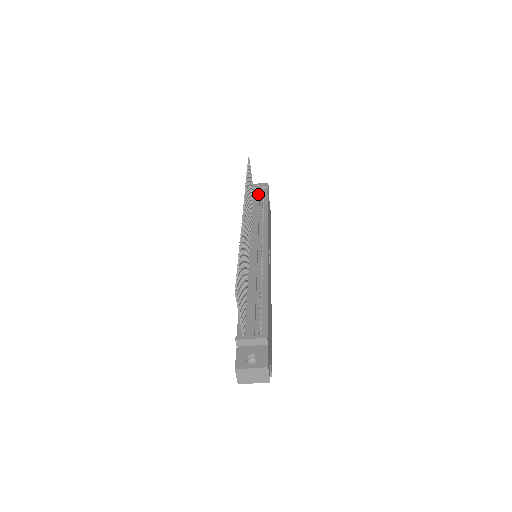
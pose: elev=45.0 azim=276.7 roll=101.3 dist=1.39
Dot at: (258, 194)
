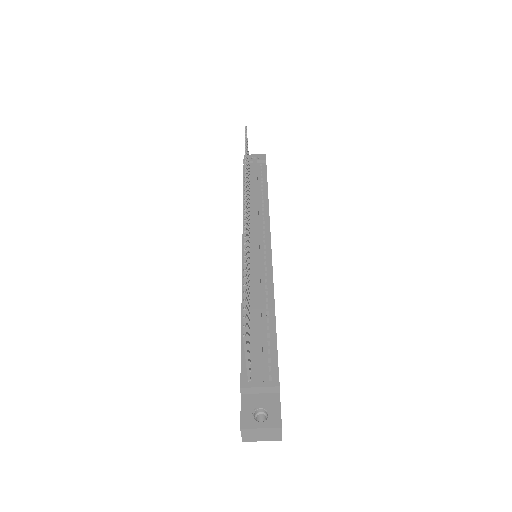
Dot at: (255, 171)
